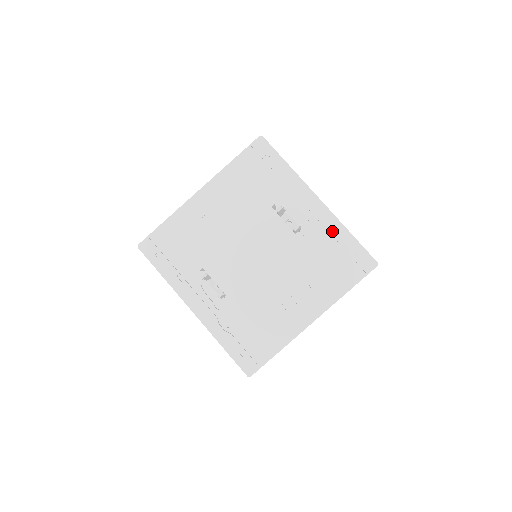
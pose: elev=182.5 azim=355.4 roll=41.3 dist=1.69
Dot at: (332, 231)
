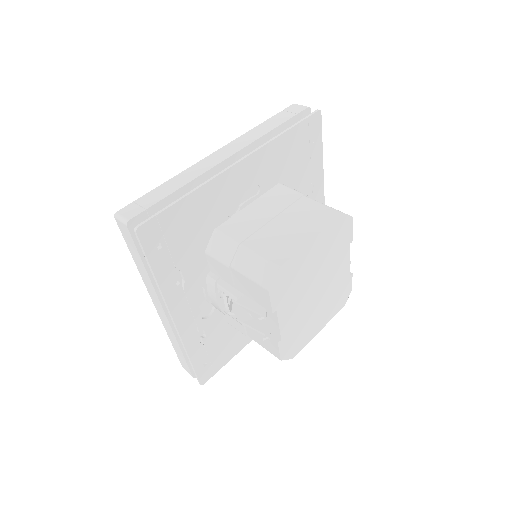
Dot at: occluded
